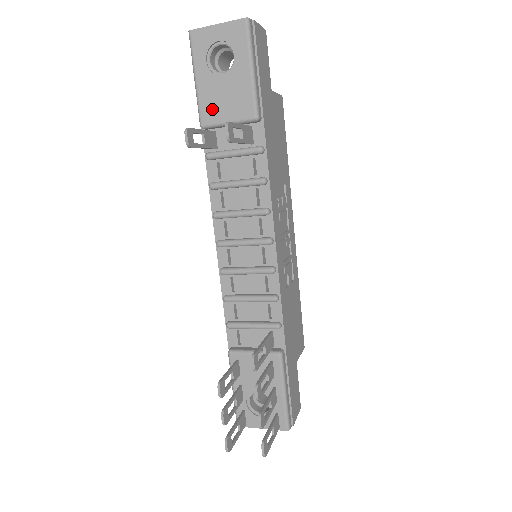
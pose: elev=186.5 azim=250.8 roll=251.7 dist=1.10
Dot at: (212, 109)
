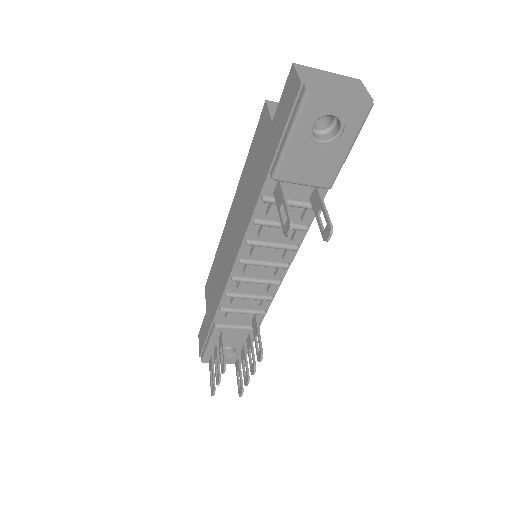
Dot at: (293, 169)
